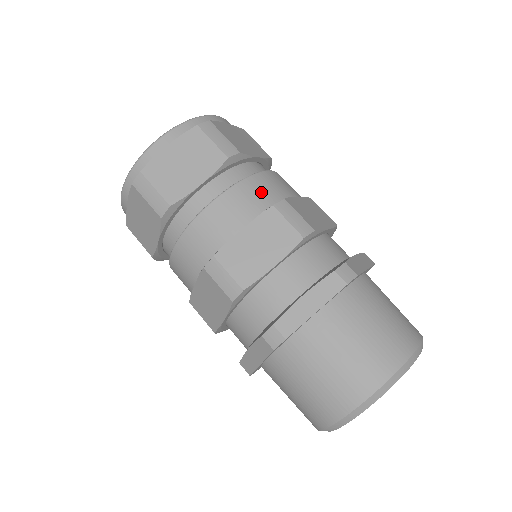
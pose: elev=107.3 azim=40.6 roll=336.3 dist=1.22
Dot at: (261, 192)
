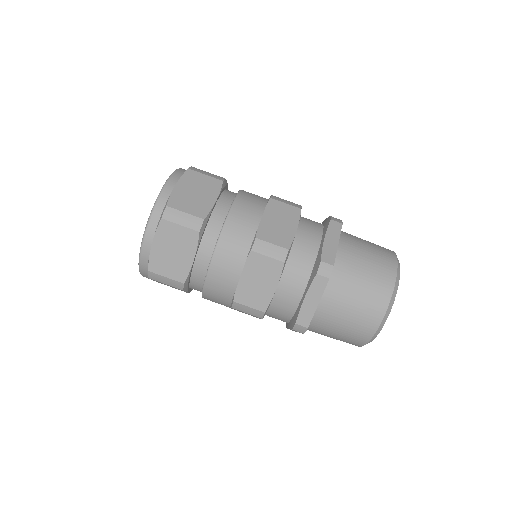
Dot at: (236, 240)
